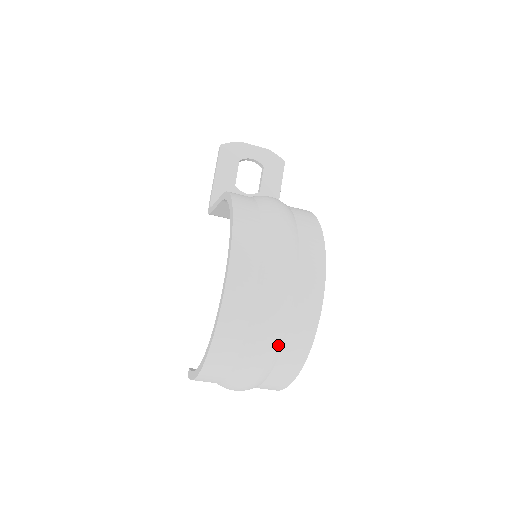
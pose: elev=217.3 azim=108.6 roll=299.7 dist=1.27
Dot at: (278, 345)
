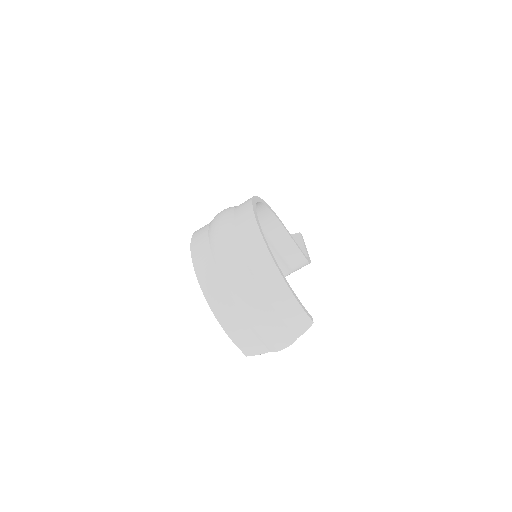
Dot at: (236, 249)
